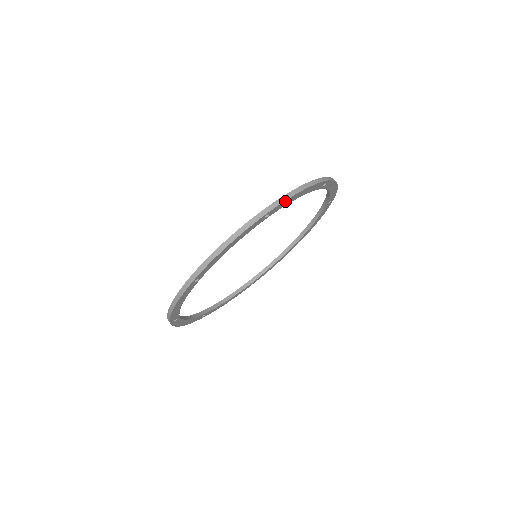
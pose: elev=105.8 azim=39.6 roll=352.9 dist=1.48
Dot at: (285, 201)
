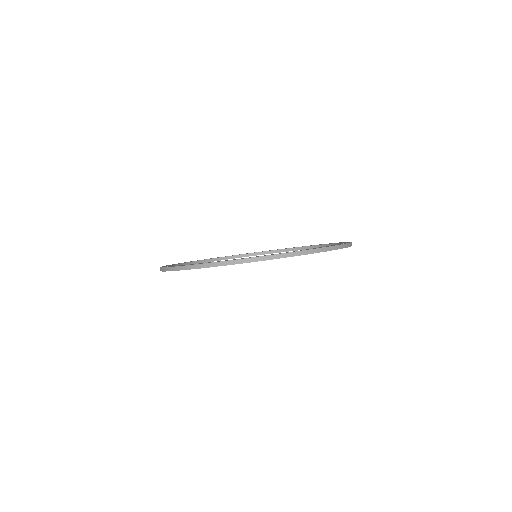
Dot at: occluded
